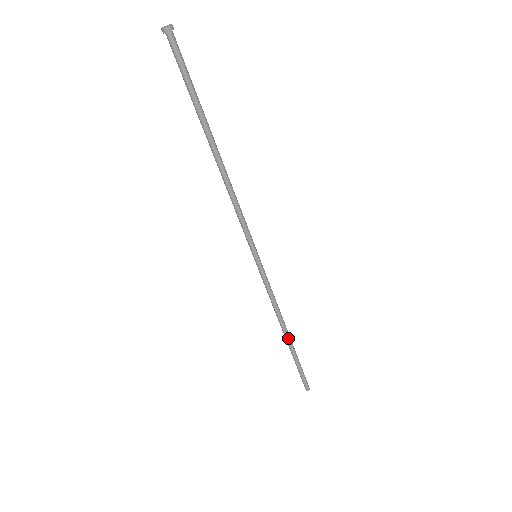
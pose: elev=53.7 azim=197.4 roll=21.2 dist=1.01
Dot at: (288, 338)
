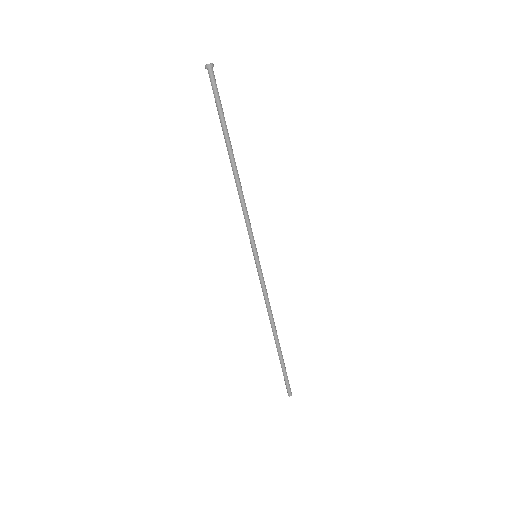
Dot at: (277, 338)
